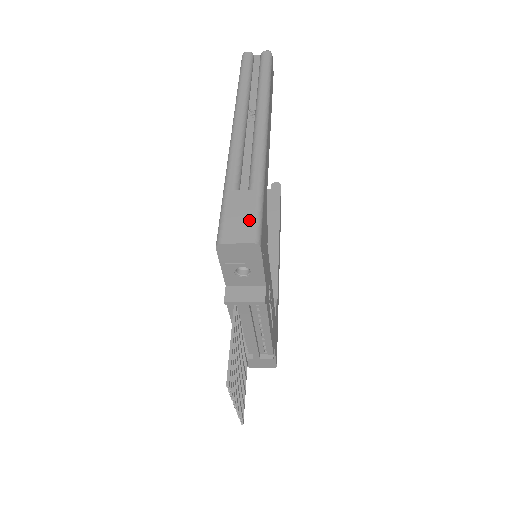
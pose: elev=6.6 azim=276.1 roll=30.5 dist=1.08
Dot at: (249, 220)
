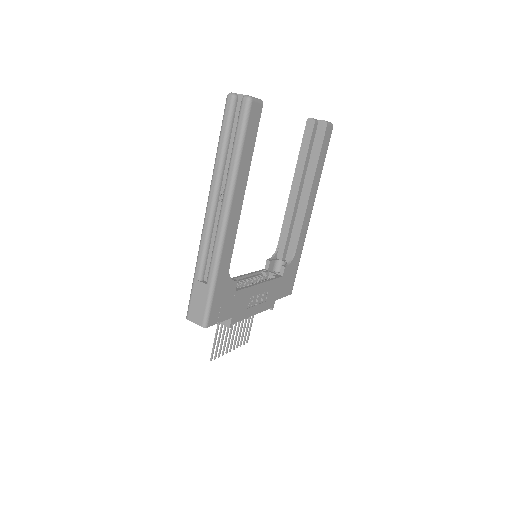
Dot at: (202, 309)
